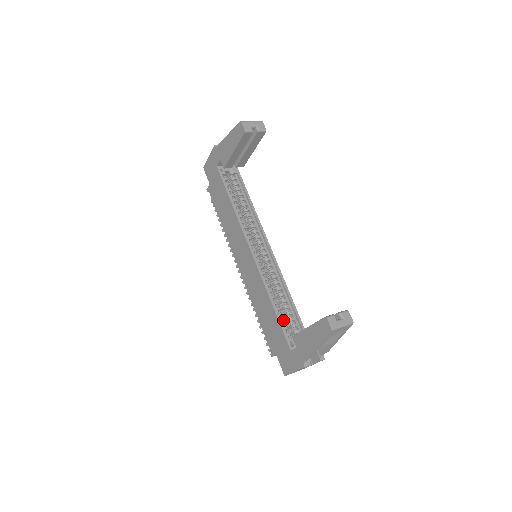
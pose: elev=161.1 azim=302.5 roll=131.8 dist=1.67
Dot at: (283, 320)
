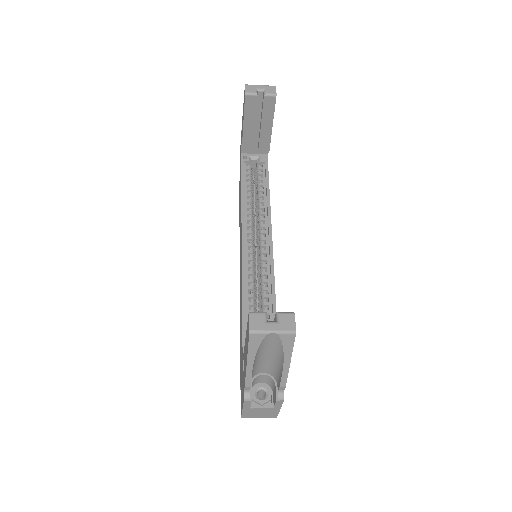
Dot at: occluded
